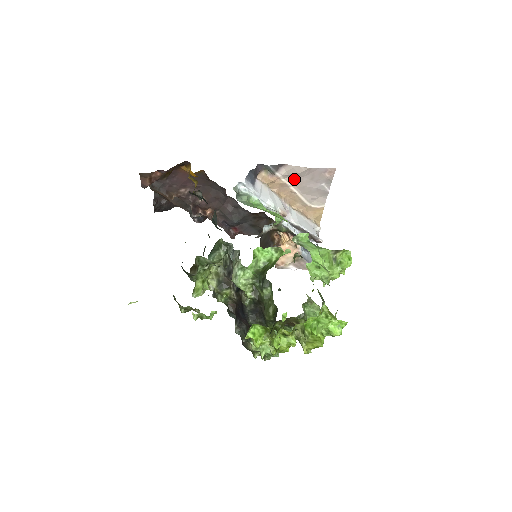
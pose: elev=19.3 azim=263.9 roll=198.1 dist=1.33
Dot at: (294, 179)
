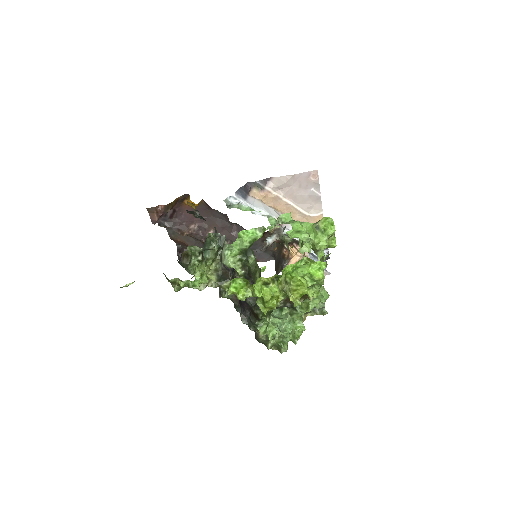
Dot at: (284, 191)
